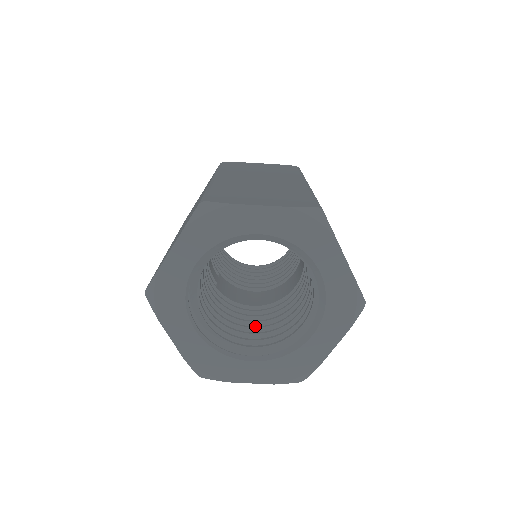
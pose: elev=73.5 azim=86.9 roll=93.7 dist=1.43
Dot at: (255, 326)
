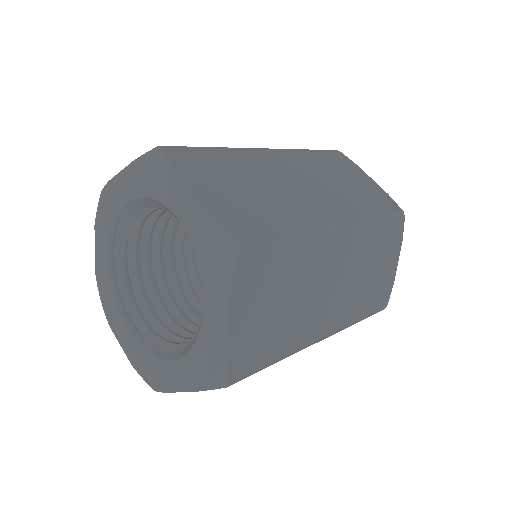
Dot at: occluded
